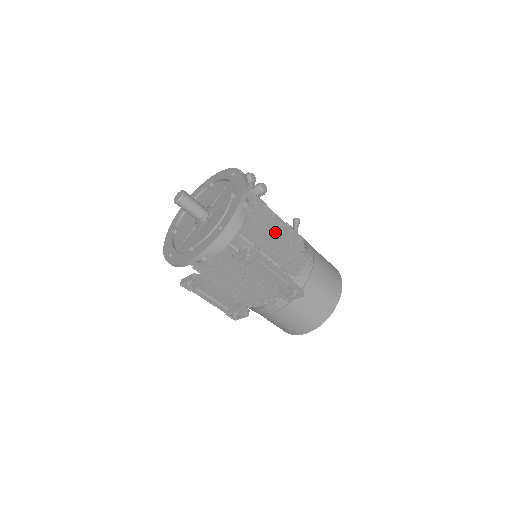
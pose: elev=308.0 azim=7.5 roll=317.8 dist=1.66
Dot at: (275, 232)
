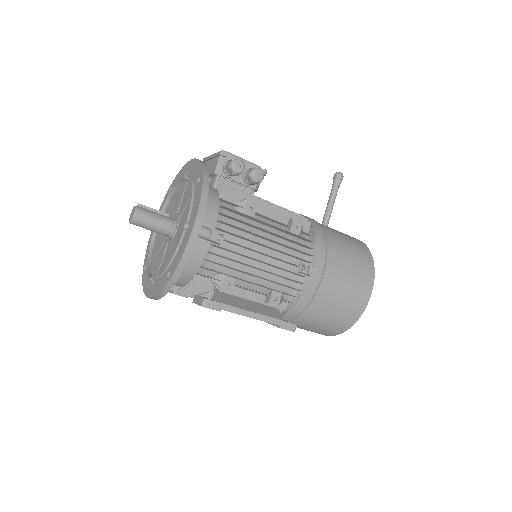
Dot at: (260, 253)
